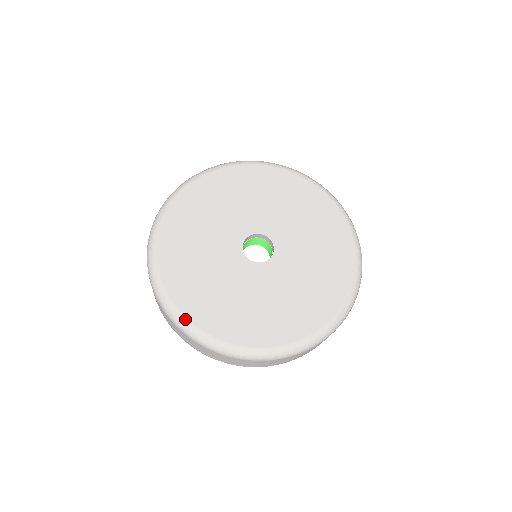
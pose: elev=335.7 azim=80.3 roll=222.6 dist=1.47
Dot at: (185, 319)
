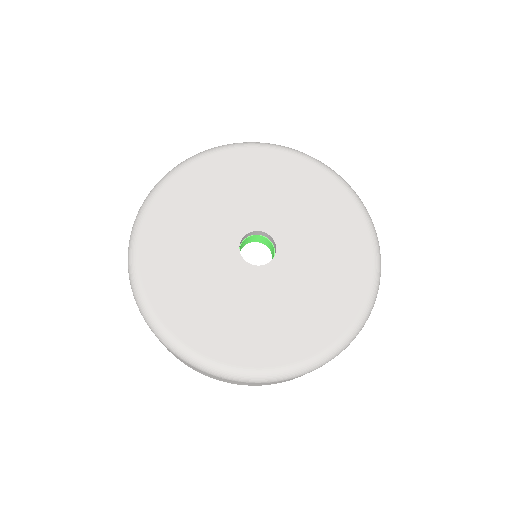
Dot at: (280, 369)
